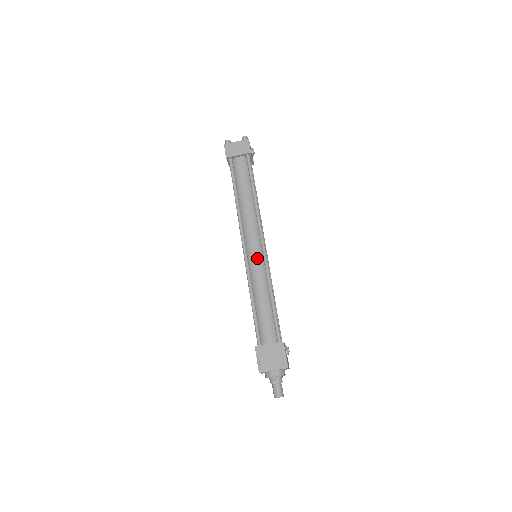
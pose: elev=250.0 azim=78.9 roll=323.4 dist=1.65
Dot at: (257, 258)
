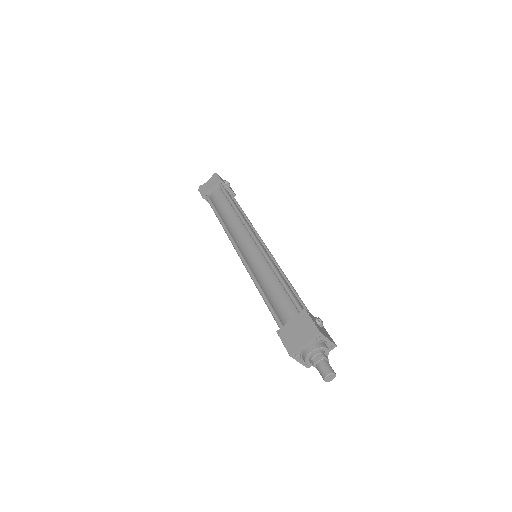
Dot at: (253, 253)
